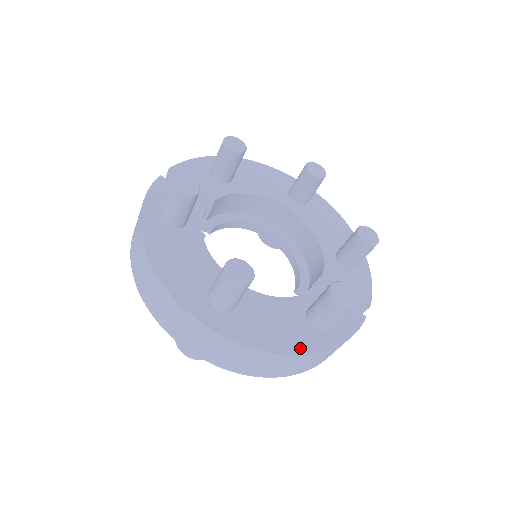
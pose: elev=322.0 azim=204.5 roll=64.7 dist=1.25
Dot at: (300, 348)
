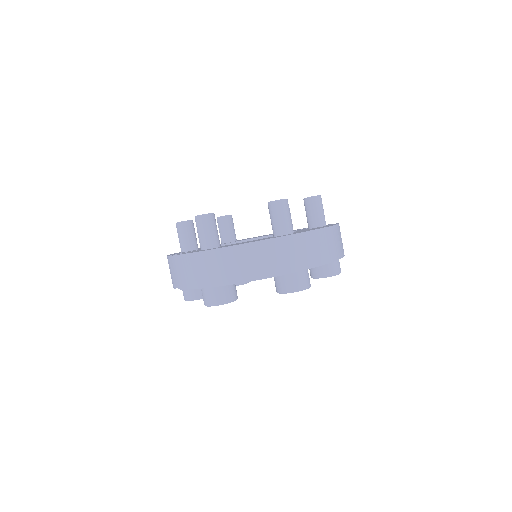
Dot at: occluded
